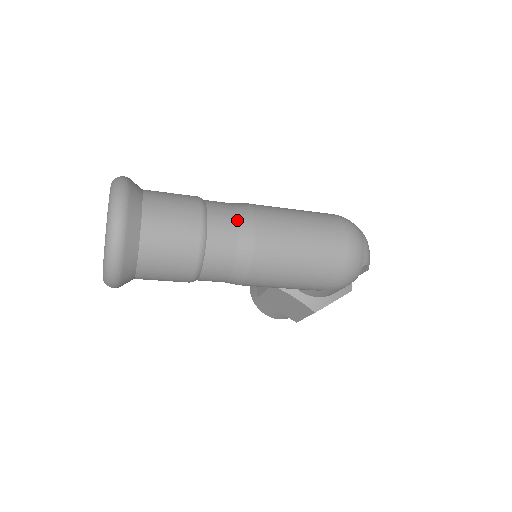
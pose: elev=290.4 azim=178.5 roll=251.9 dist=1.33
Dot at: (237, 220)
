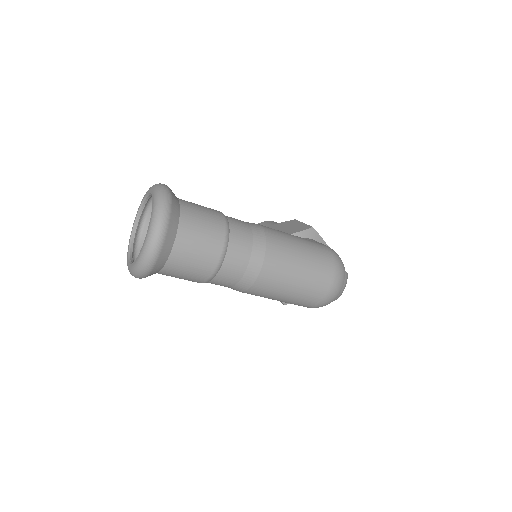
Dot at: (250, 257)
